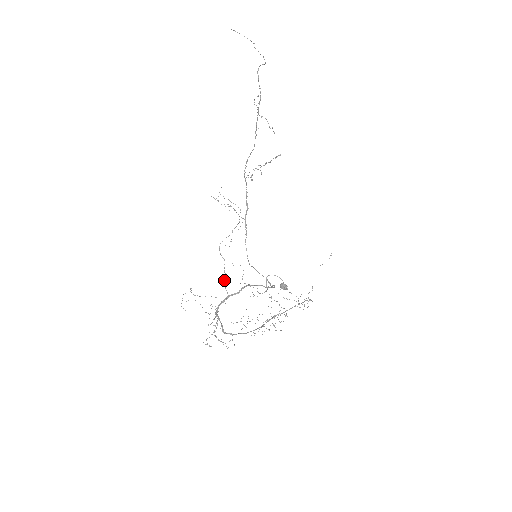
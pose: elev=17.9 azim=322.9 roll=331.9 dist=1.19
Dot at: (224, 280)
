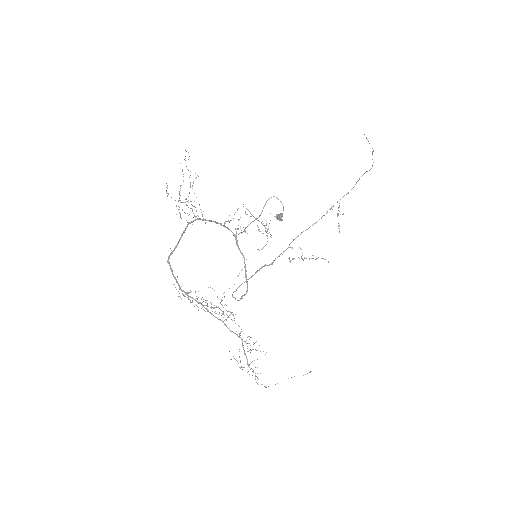
Dot at: occluded
